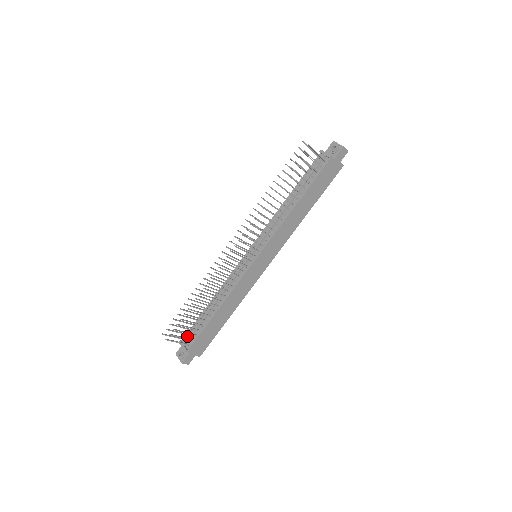
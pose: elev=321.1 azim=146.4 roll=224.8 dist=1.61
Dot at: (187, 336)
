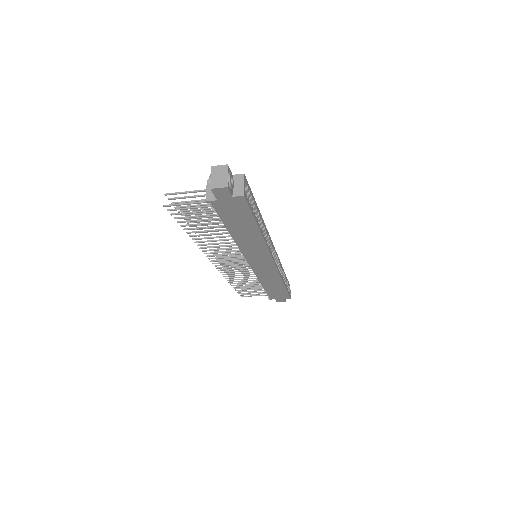
Dot at: occluded
